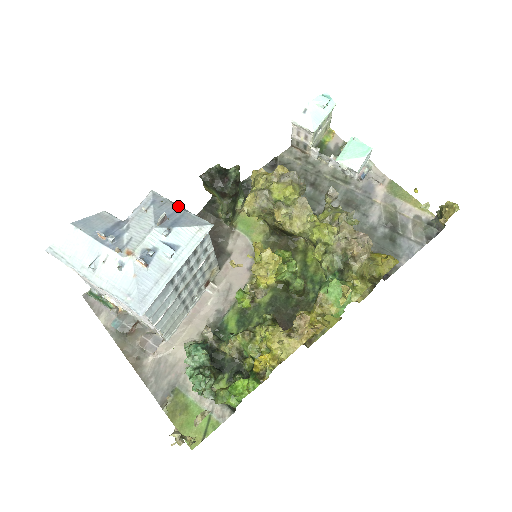
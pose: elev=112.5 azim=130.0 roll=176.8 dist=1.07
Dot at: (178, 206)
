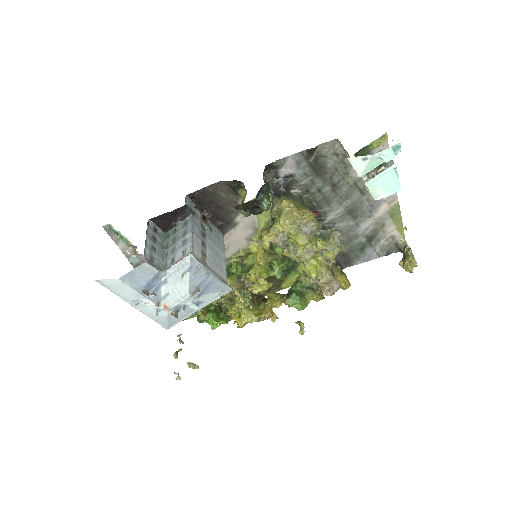
Dot at: (210, 272)
